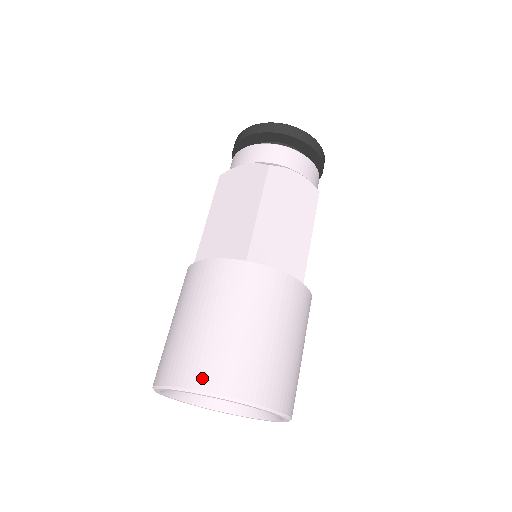
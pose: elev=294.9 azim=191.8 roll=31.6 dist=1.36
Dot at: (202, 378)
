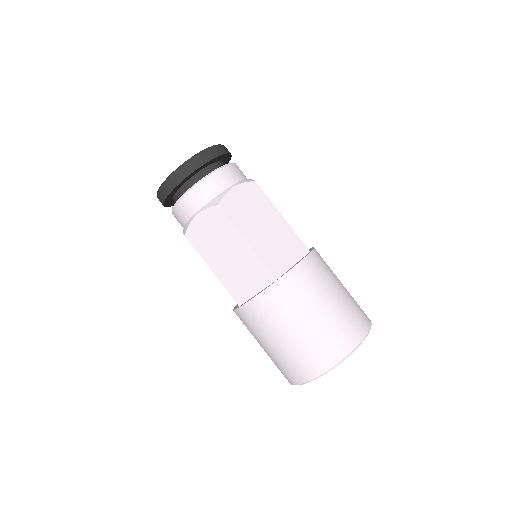
Dot at: (288, 379)
